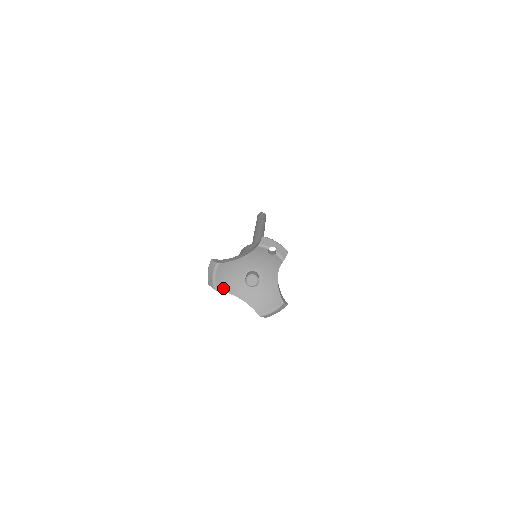
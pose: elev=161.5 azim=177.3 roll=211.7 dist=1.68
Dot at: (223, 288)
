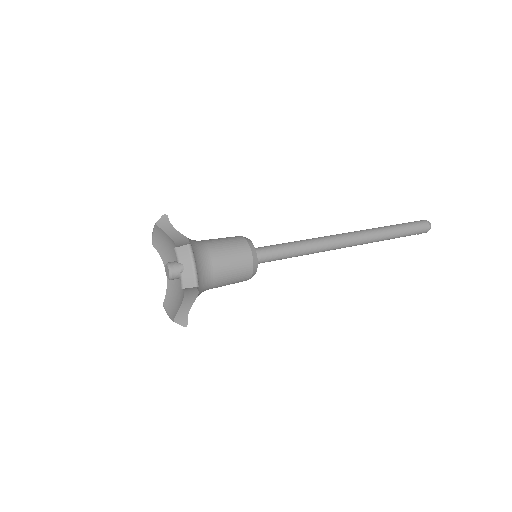
Dot at: (159, 249)
